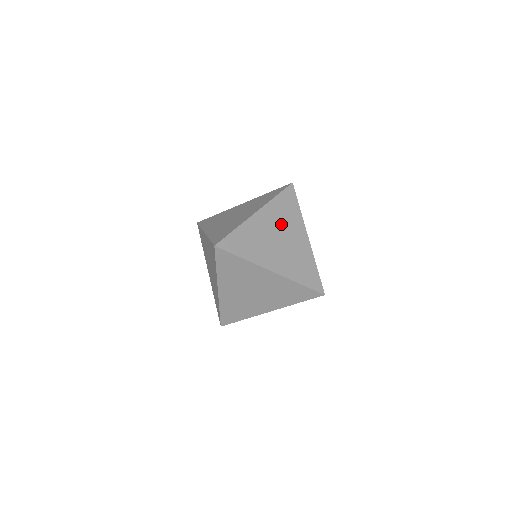
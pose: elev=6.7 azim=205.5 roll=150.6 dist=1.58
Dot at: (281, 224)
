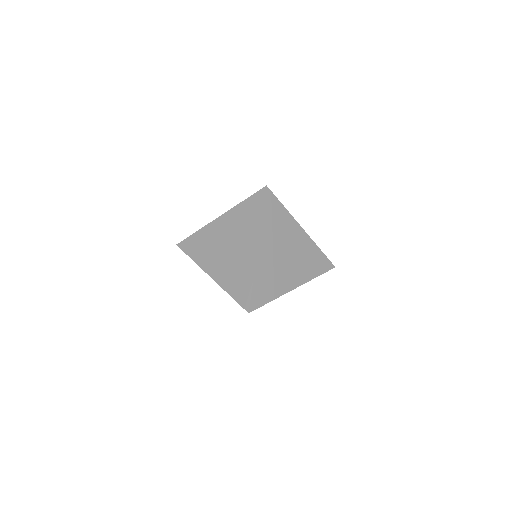
Dot at: (280, 239)
